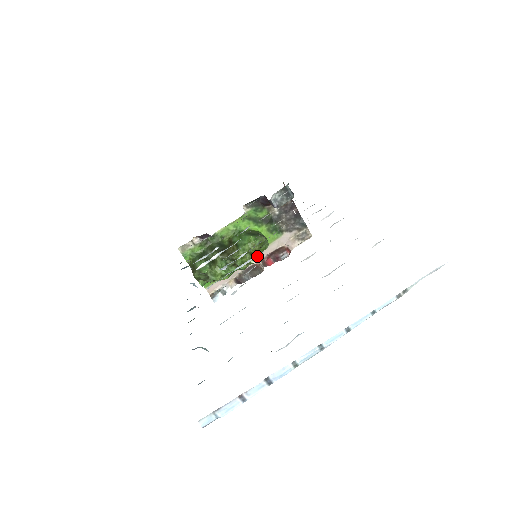
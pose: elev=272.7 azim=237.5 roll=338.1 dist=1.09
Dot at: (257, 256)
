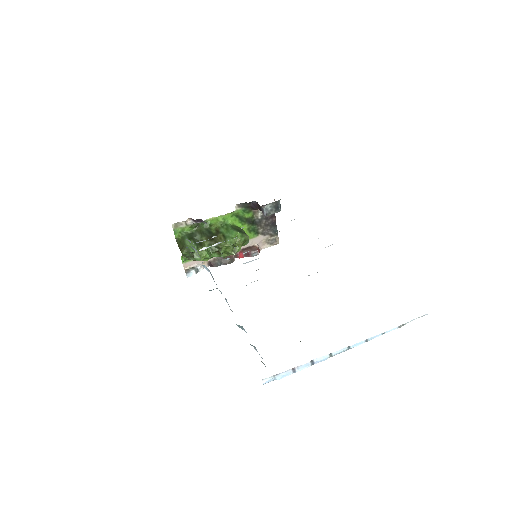
Dot at: (239, 250)
